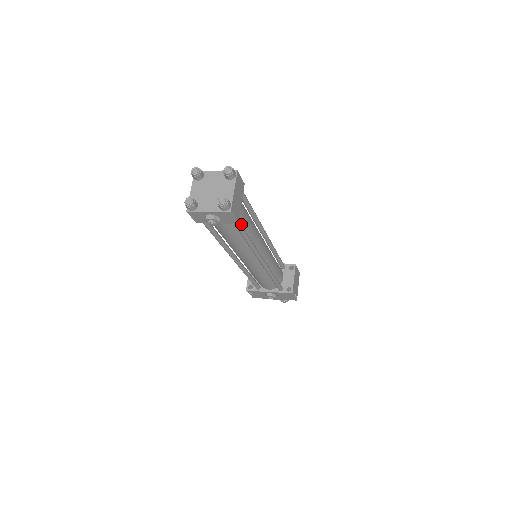
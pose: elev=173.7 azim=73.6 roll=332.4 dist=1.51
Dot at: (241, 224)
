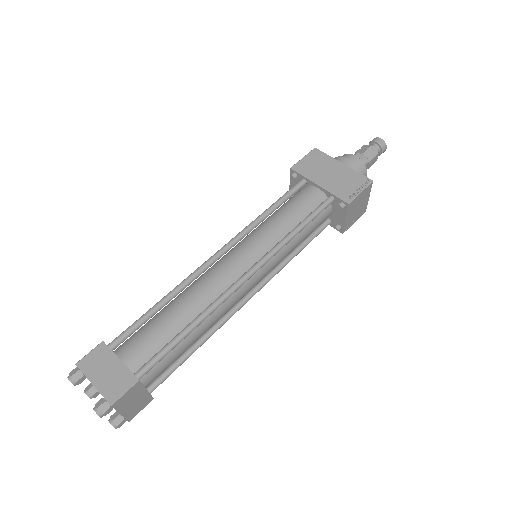
Dot at: (171, 363)
